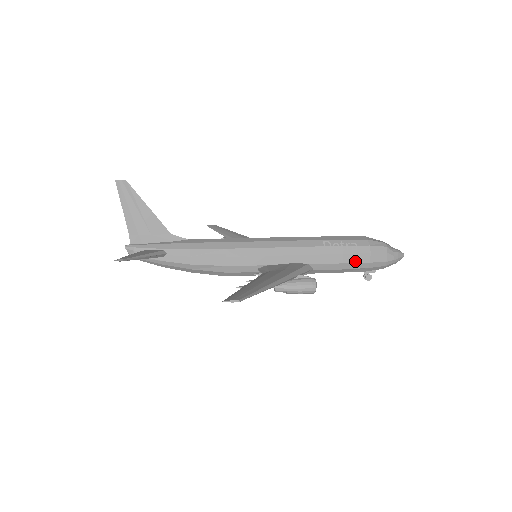
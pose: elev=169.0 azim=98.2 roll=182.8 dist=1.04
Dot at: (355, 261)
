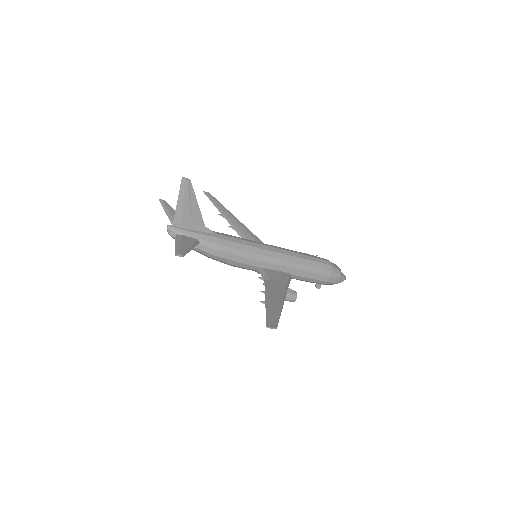
Dot at: (319, 279)
